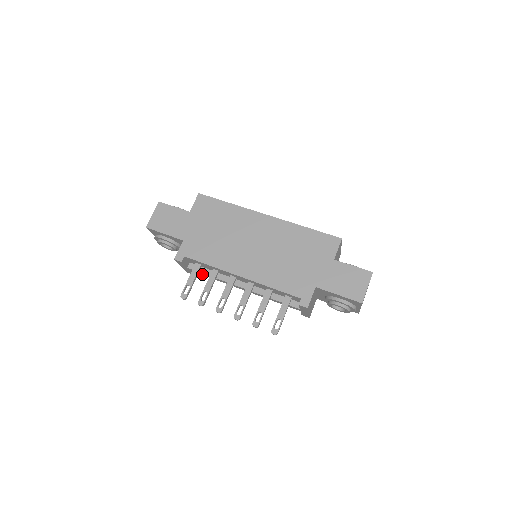
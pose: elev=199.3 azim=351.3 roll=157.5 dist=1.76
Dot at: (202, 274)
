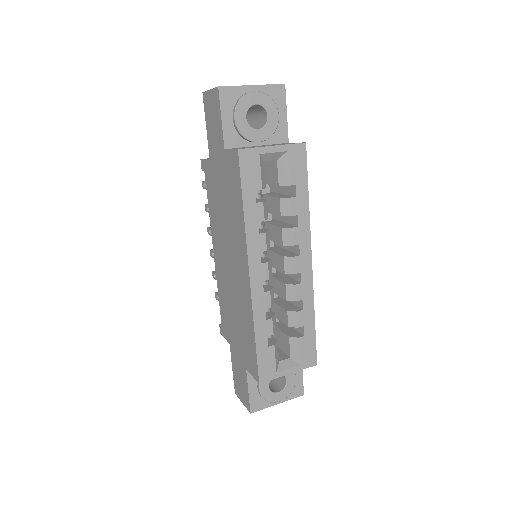
Dot at: occluded
